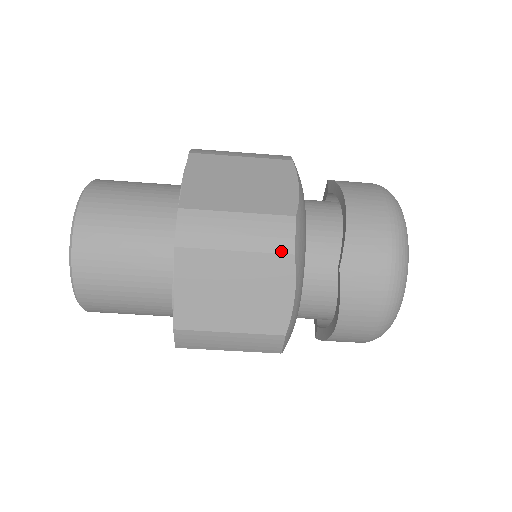
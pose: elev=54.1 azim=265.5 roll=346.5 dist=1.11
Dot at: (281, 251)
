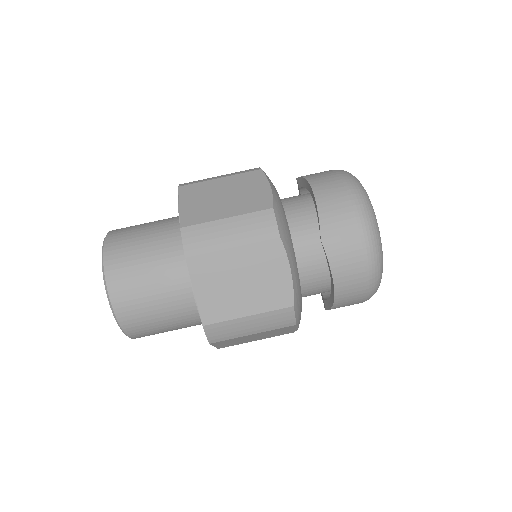
Dot at: (269, 238)
